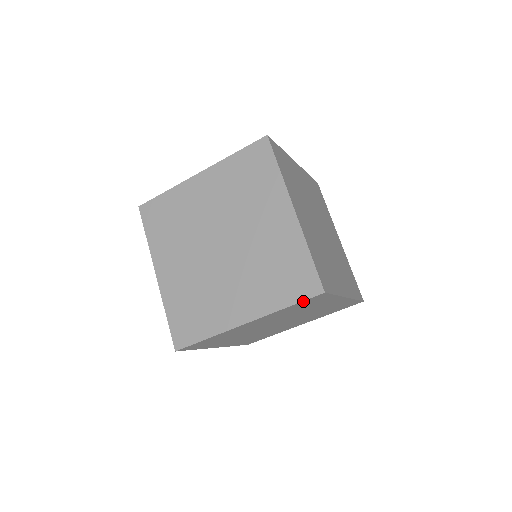
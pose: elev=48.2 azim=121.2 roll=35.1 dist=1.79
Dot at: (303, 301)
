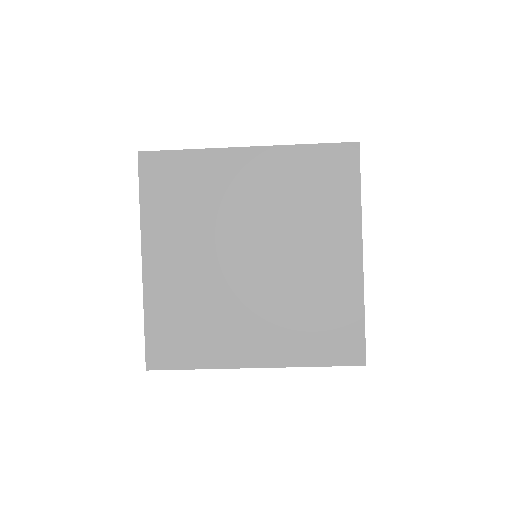
Dot at: (336, 365)
